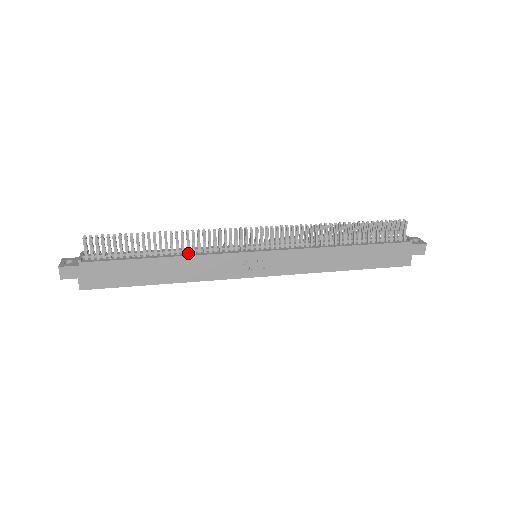
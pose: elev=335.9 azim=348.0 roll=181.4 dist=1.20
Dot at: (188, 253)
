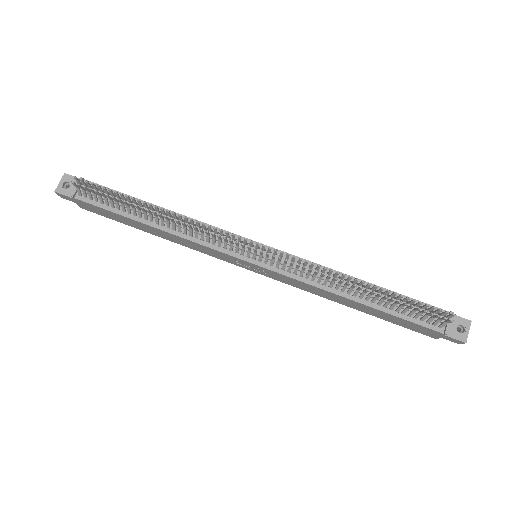
Dot at: (179, 231)
